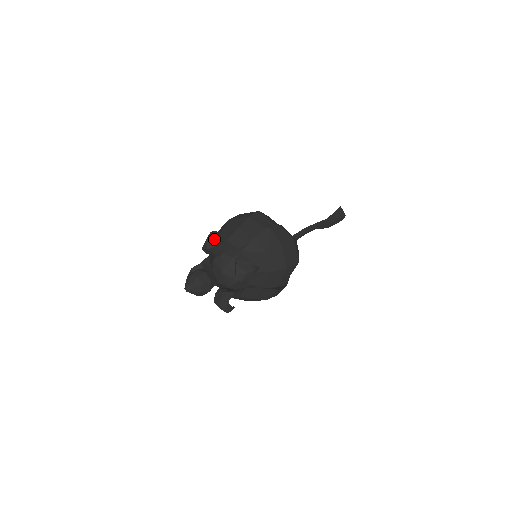
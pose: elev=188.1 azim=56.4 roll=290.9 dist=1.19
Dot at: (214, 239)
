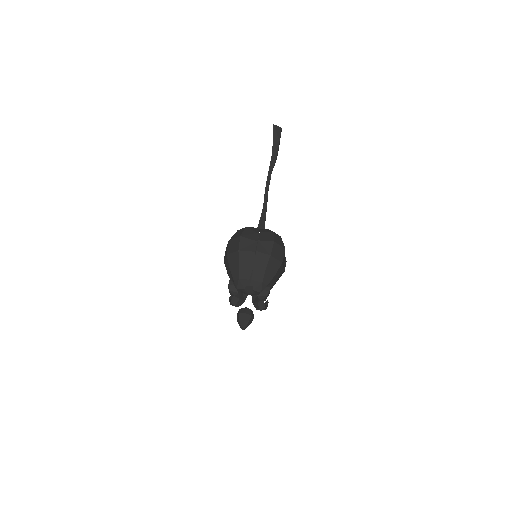
Dot at: (234, 289)
